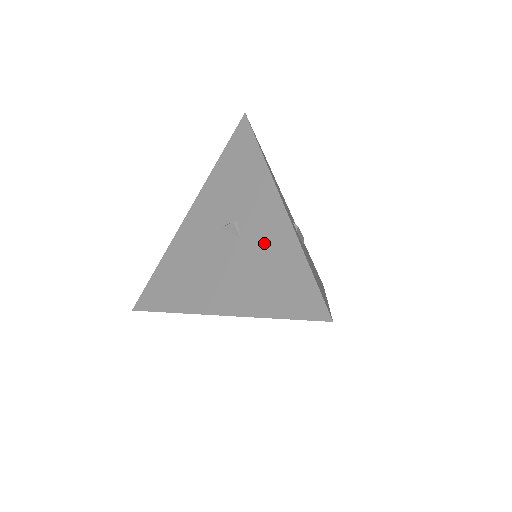
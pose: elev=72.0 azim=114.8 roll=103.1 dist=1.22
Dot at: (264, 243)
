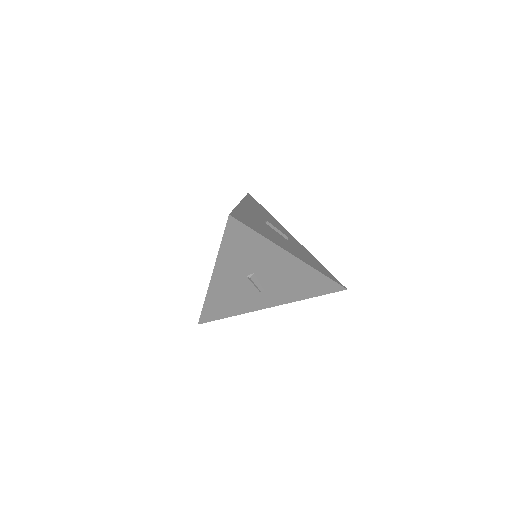
Dot at: occluded
